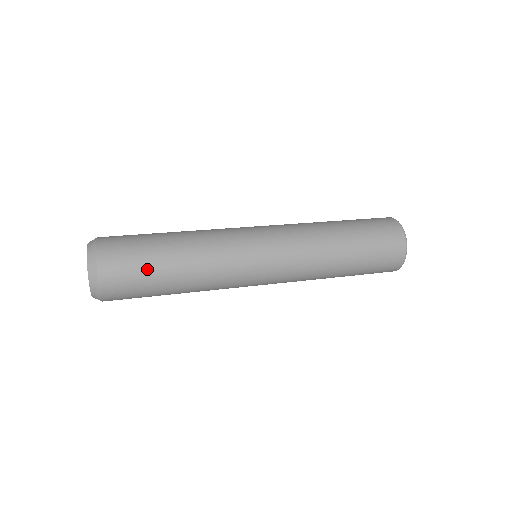
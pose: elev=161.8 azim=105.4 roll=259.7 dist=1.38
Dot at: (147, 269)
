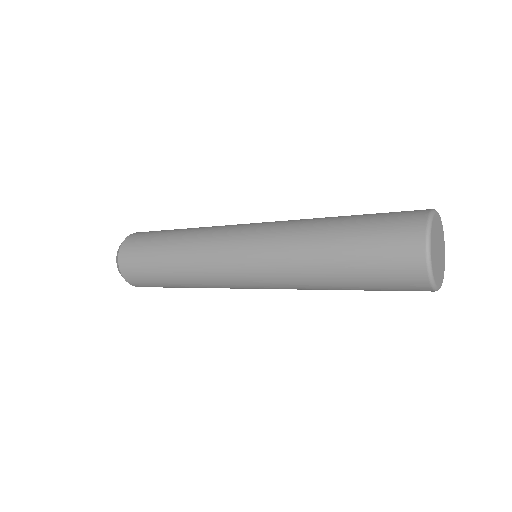
Dot at: (148, 250)
